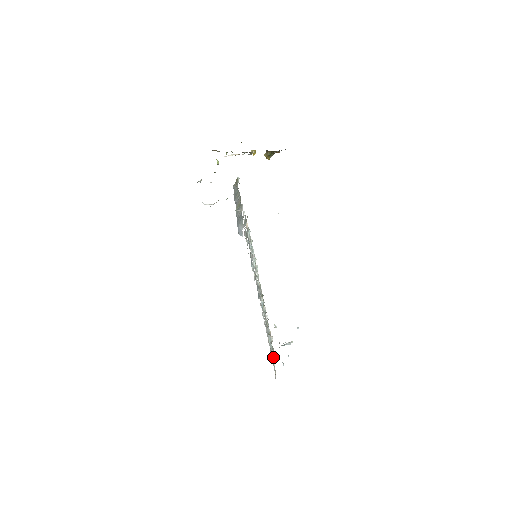
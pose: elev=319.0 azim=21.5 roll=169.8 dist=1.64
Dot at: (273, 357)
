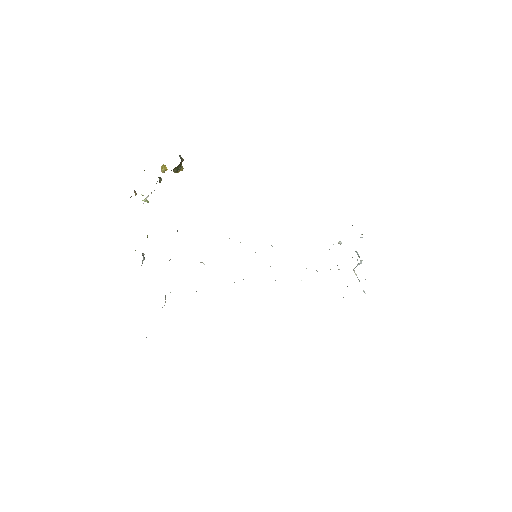
Dot at: occluded
